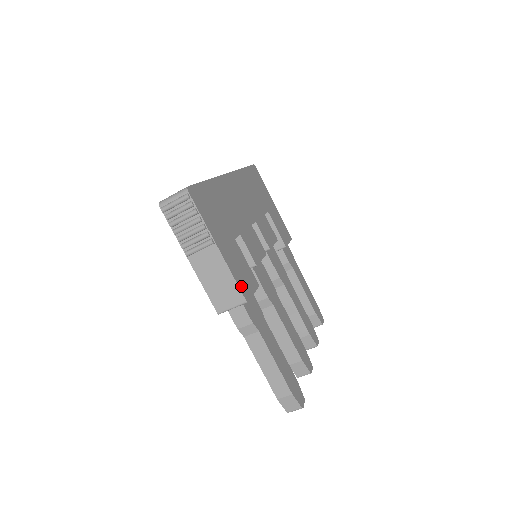
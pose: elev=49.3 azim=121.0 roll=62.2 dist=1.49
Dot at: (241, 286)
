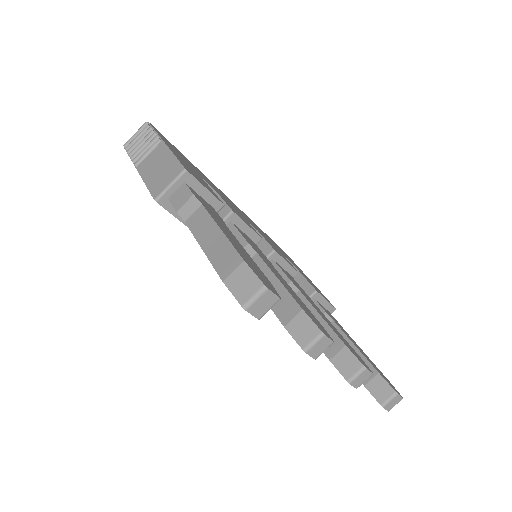
Dot at: (184, 166)
